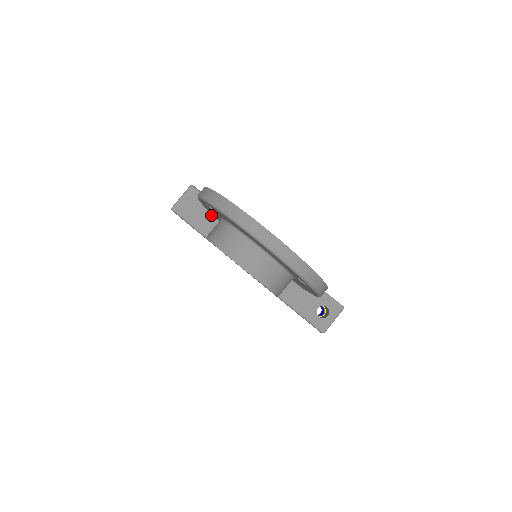
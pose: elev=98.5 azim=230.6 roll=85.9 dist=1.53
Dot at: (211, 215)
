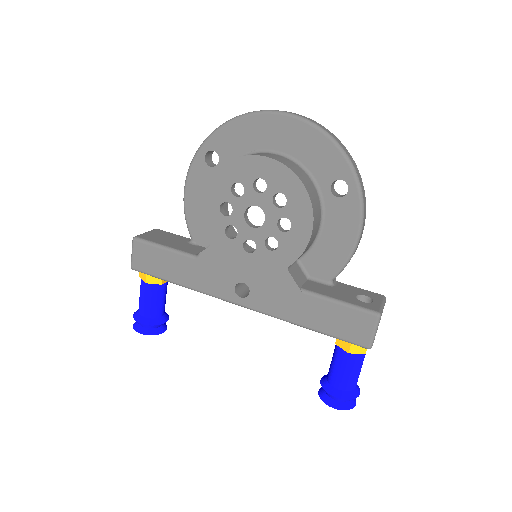
Dot at: (186, 242)
